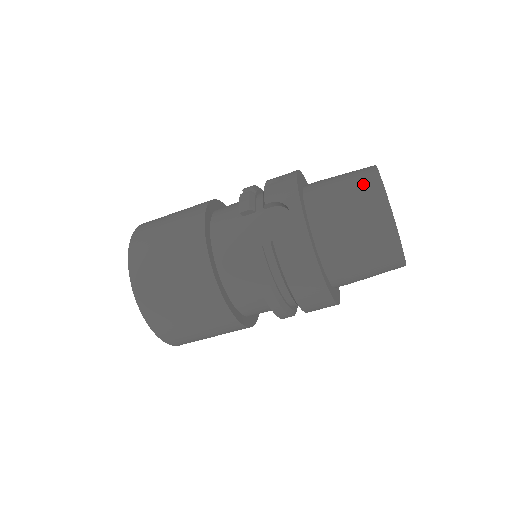
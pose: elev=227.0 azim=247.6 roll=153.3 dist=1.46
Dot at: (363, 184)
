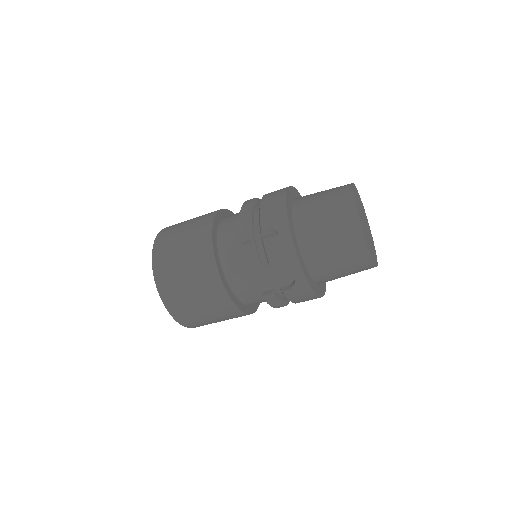
Dot at: (348, 237)
